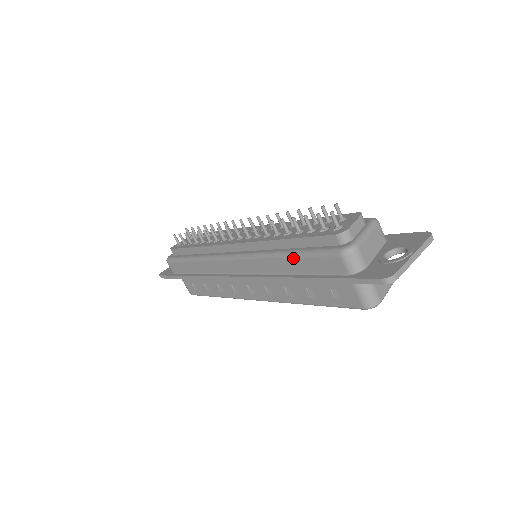
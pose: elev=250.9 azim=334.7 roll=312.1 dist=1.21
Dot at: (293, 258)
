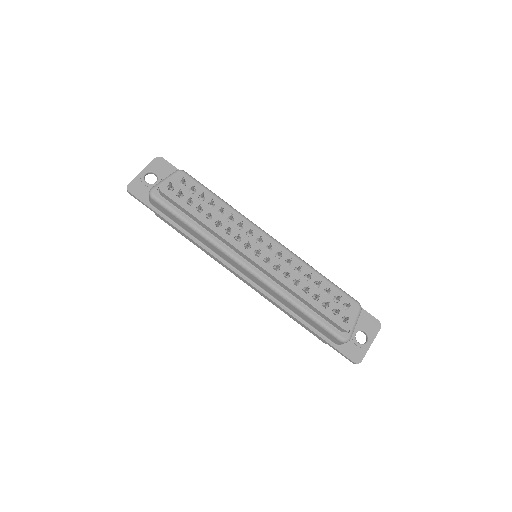
Dot at: (305, 315)
